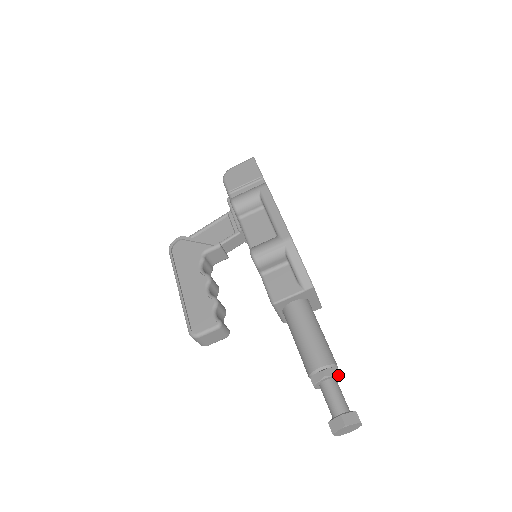
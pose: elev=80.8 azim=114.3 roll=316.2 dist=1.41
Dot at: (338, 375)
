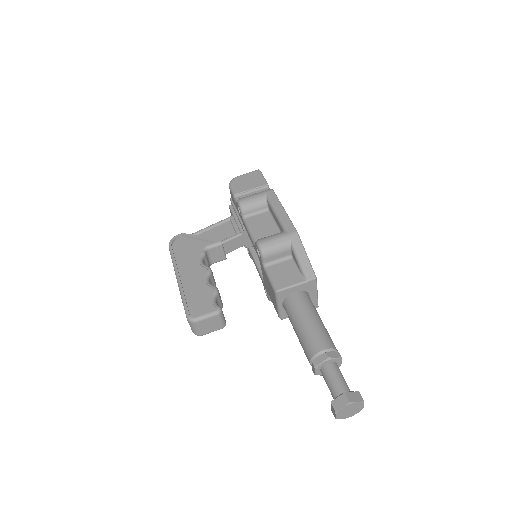
Dot at: (340, 359)
